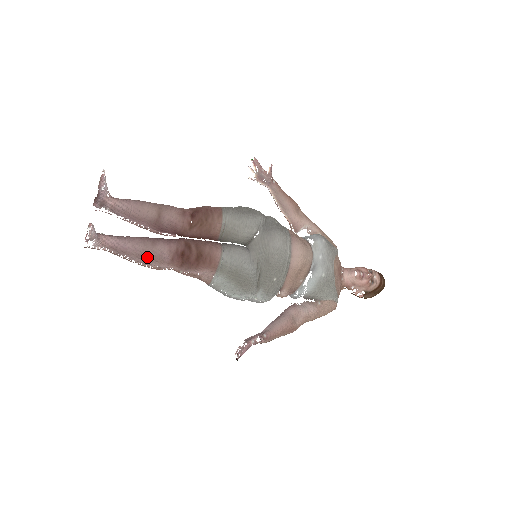
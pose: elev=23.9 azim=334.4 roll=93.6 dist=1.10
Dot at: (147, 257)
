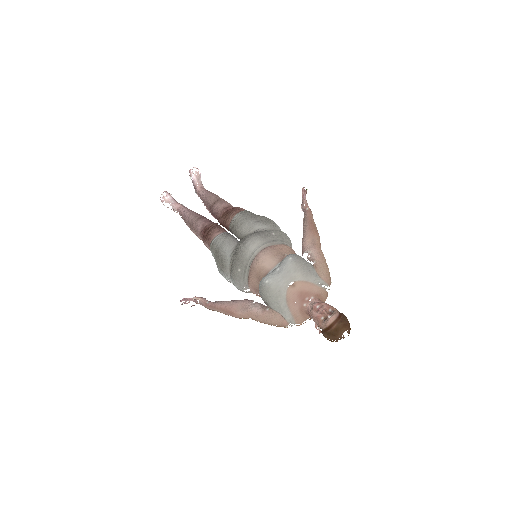
Dot at: (191, 225)
